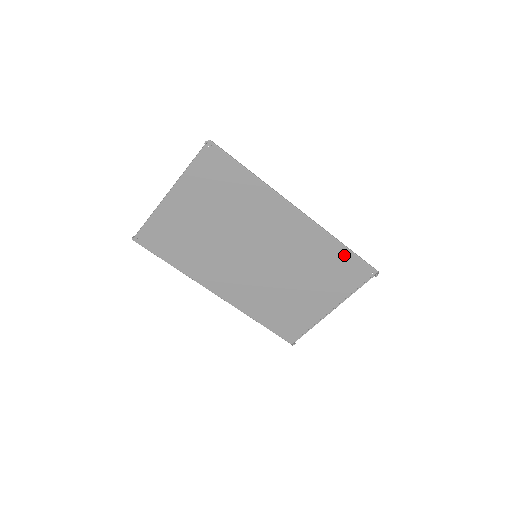
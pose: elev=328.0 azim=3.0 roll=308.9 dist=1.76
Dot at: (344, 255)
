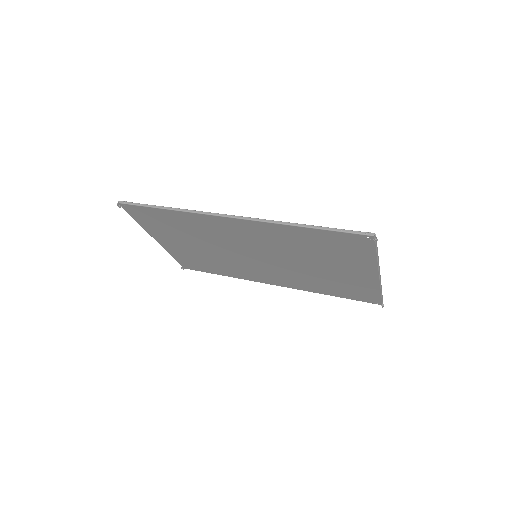
Dot at: (317, 234)
